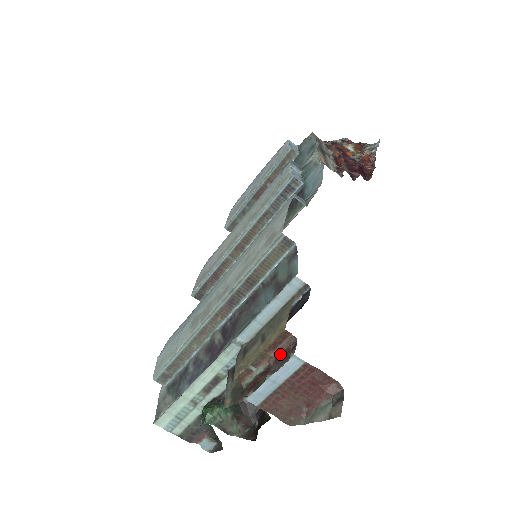
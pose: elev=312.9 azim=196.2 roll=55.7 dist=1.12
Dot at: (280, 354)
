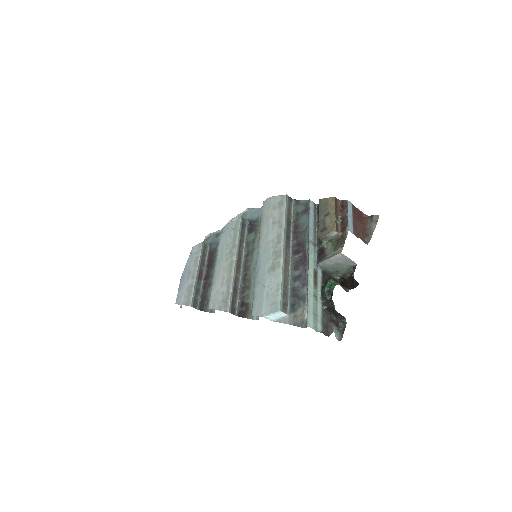
Dot at: (341, 209)
